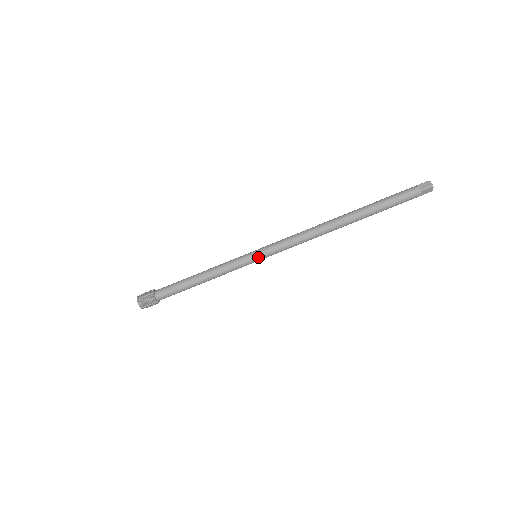
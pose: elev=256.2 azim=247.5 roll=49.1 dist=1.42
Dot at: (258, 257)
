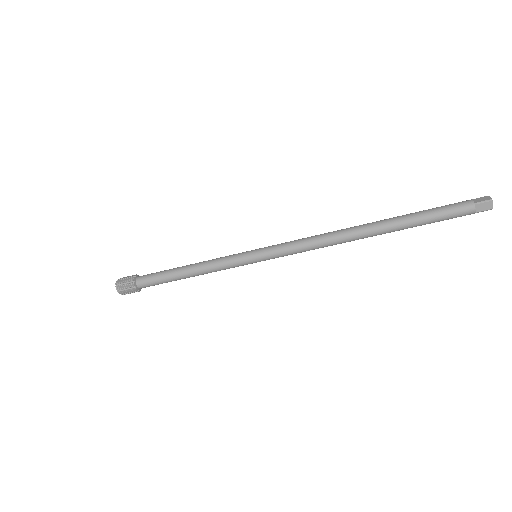
Dot at: (257, 255)
